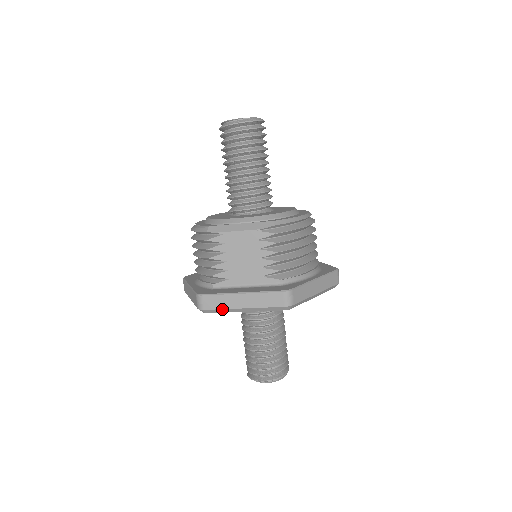
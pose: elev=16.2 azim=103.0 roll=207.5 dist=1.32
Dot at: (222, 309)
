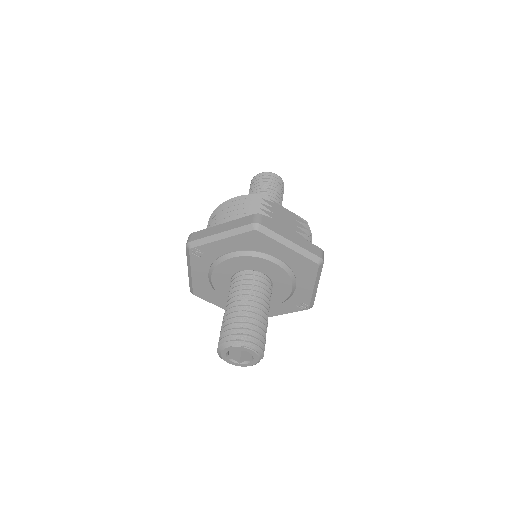
Dot at: (275, 232)
